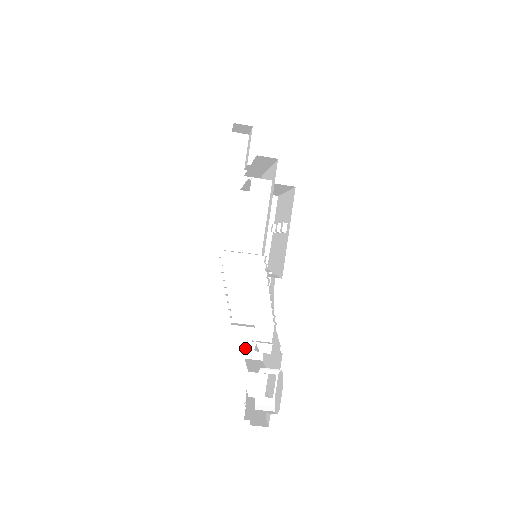
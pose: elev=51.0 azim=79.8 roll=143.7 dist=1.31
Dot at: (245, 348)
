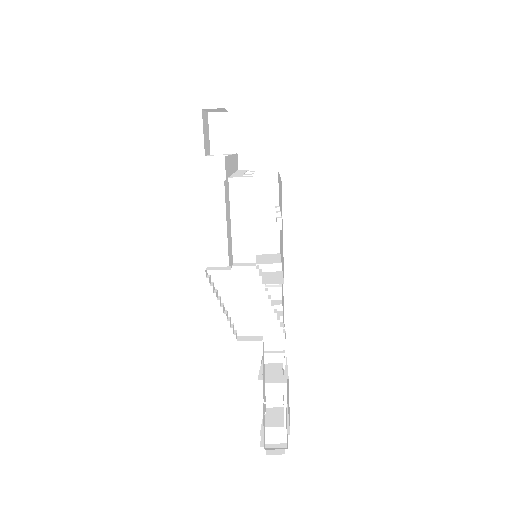
Dot at: occluded
